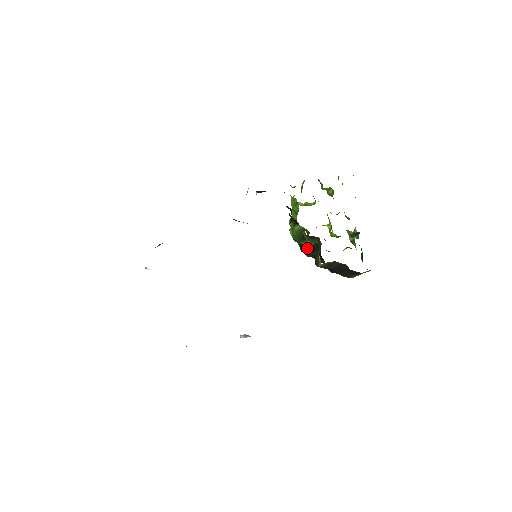
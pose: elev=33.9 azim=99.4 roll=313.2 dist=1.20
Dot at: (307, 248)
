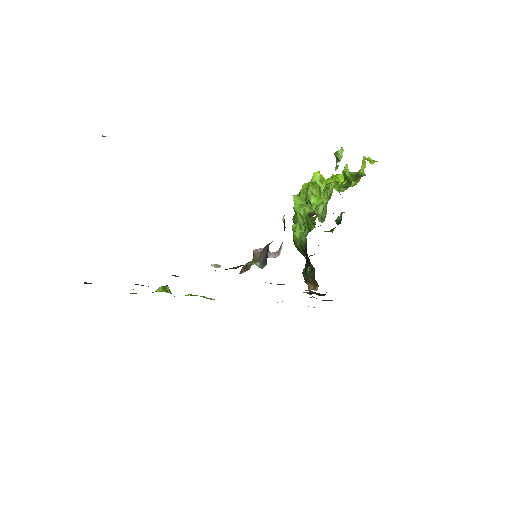
Dot at: occluded
